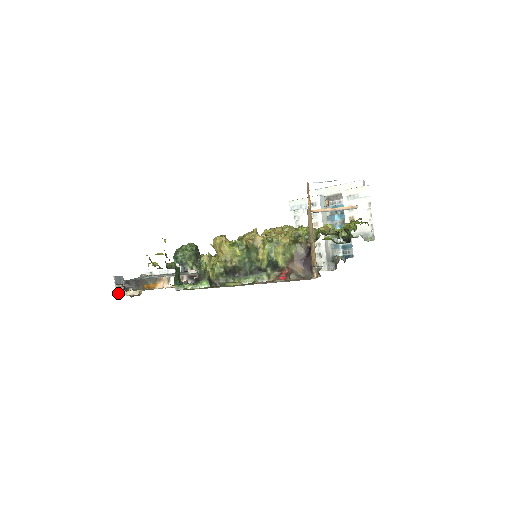
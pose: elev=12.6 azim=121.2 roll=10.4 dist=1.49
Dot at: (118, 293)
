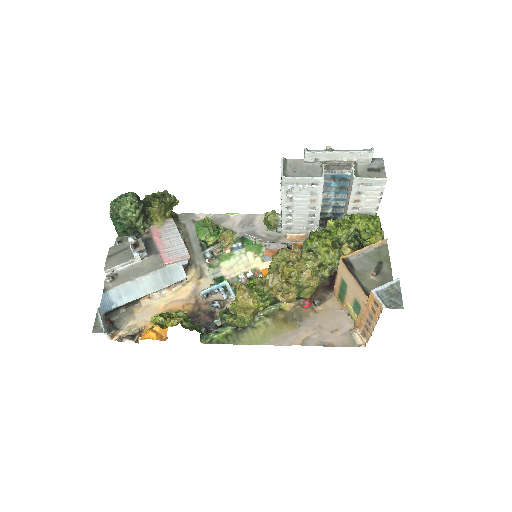
Dot at: occluded
